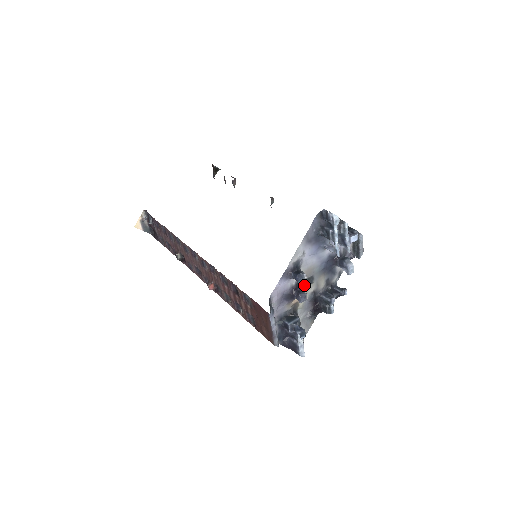
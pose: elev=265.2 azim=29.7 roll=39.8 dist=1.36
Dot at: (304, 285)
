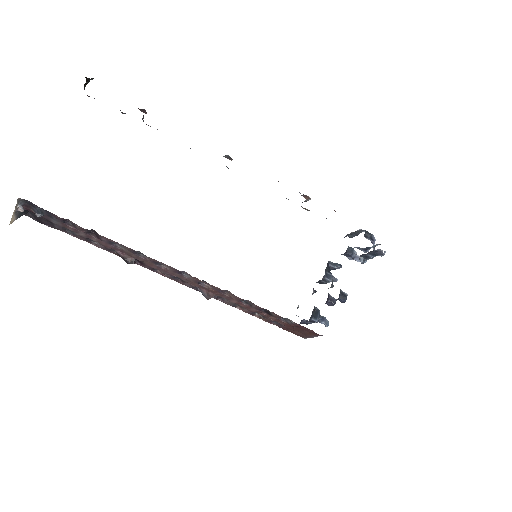
Dot at: occluded
